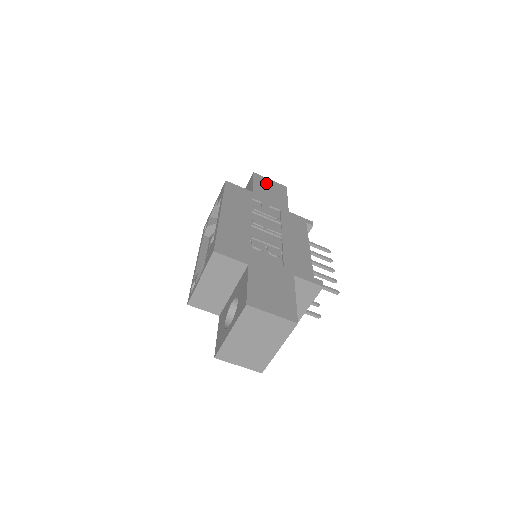
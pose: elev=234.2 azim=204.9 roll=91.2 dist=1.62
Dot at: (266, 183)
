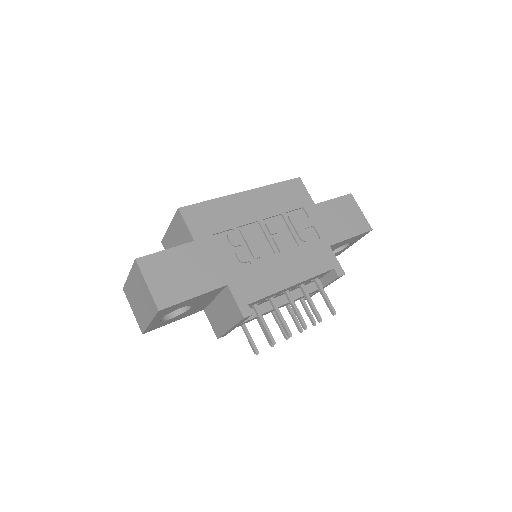
Dot at: (349, 210)
